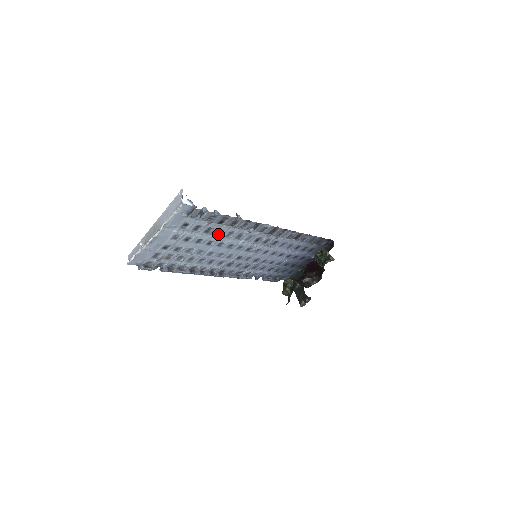
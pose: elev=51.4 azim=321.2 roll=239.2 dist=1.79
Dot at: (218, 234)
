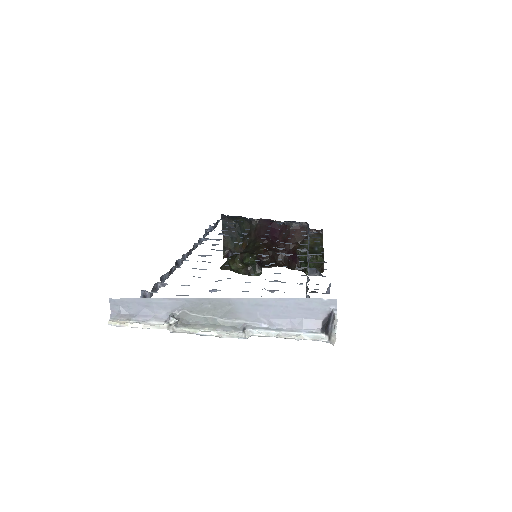
Dot at: occluded
